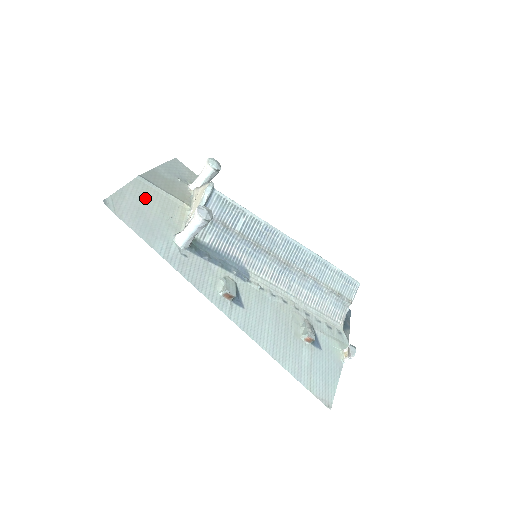
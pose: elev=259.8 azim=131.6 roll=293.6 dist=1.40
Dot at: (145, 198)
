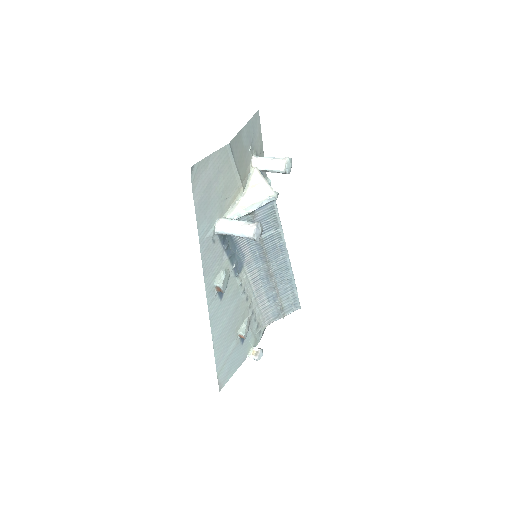
Dot at: (220, 171)
